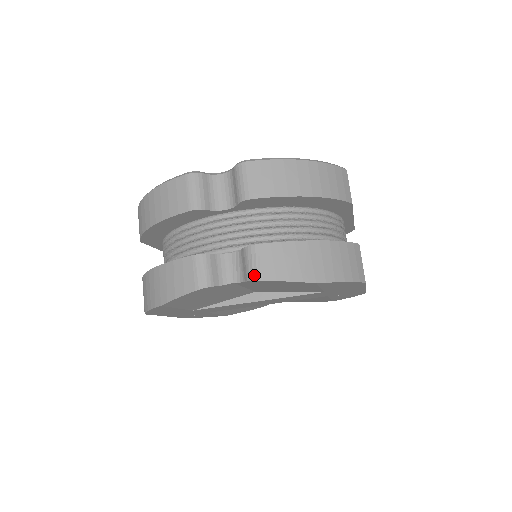
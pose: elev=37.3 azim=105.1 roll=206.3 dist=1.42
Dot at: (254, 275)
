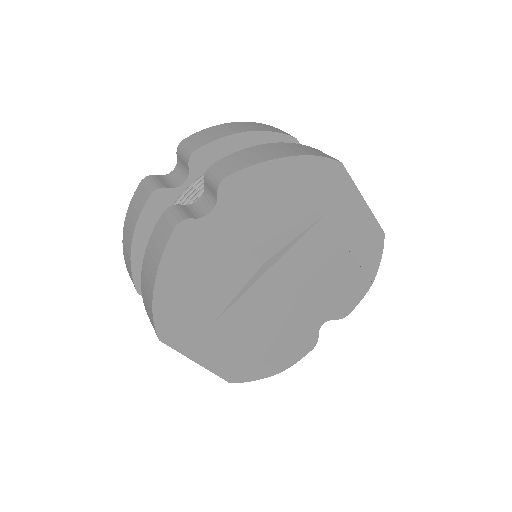
Dot at: (218, 180)
